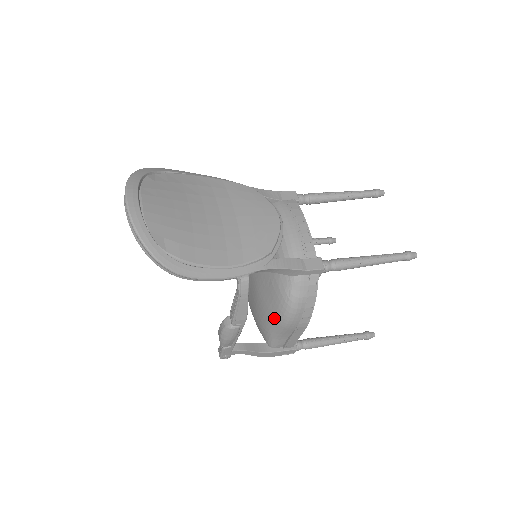
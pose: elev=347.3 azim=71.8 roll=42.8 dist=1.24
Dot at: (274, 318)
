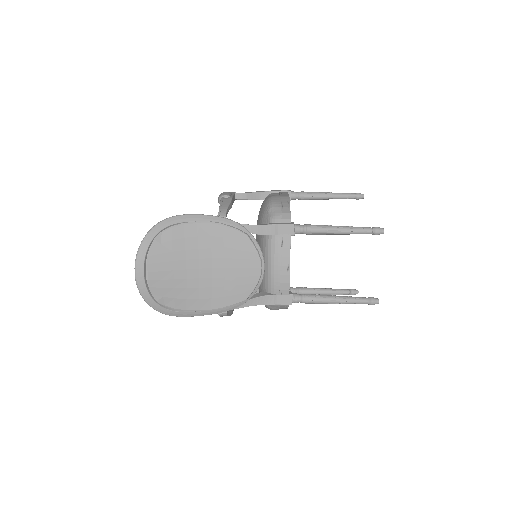
Dot at: occluded
